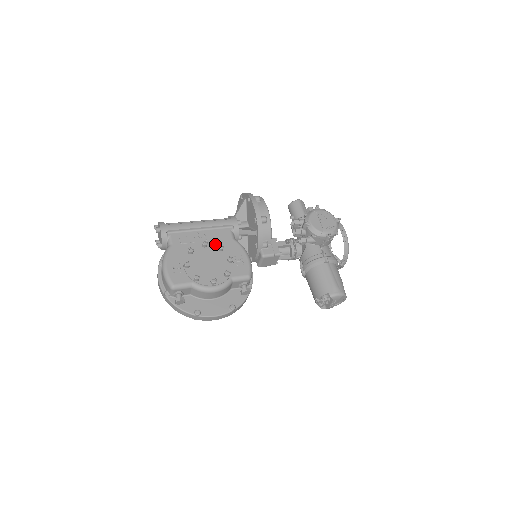
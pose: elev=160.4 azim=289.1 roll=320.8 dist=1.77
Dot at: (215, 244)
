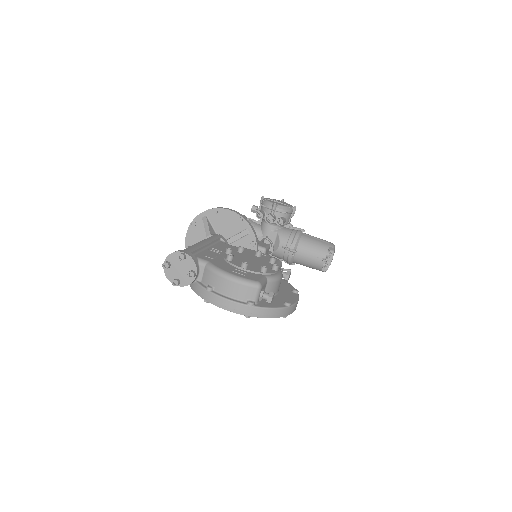
Dot at: (232, 251)
